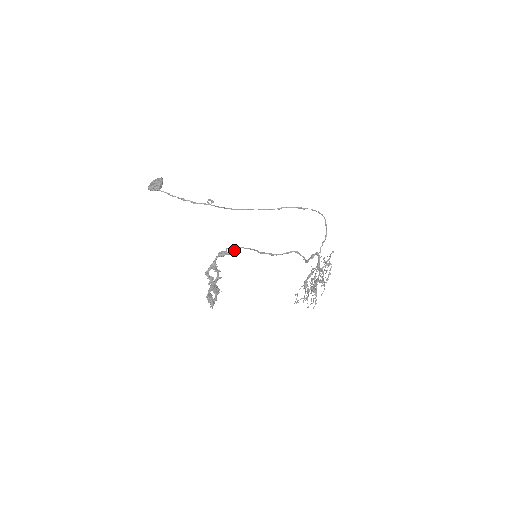
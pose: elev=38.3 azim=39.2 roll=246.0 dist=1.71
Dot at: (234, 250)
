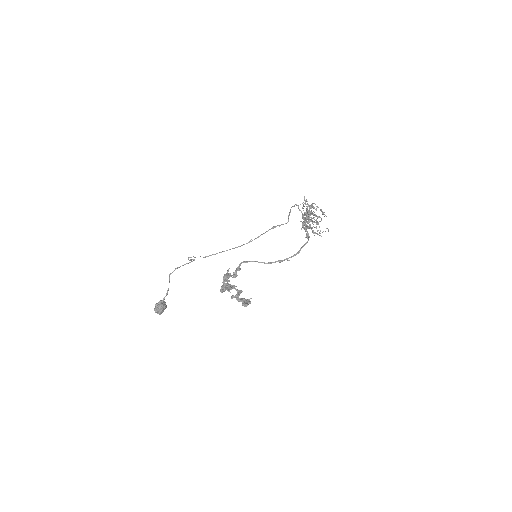
Dot at: (236, 269)
